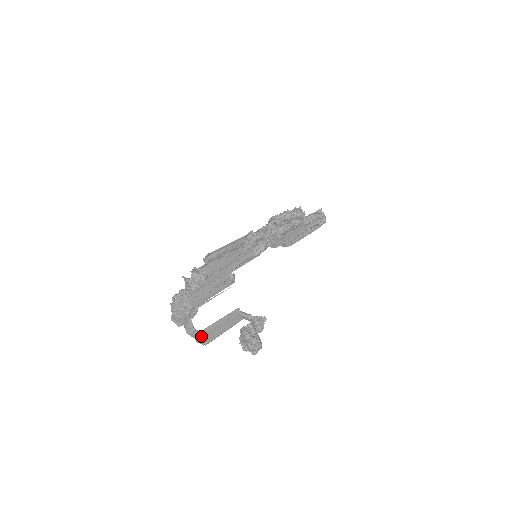
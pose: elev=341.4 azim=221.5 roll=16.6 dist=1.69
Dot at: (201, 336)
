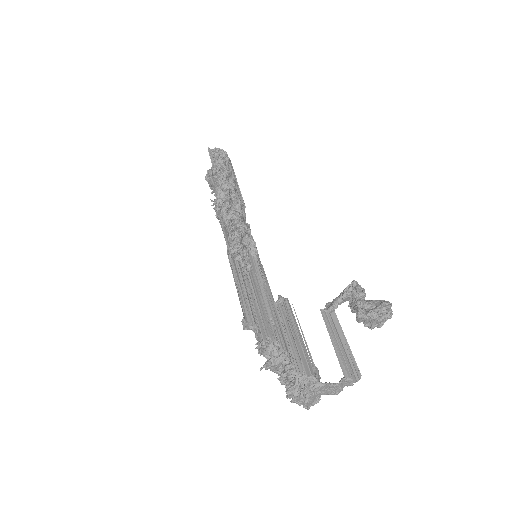
Dot at: (350, 377)
